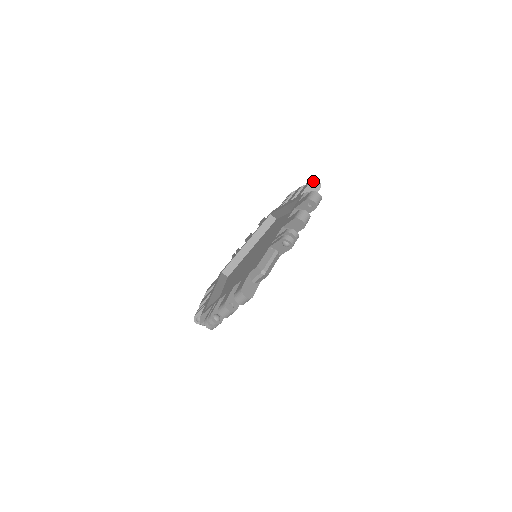
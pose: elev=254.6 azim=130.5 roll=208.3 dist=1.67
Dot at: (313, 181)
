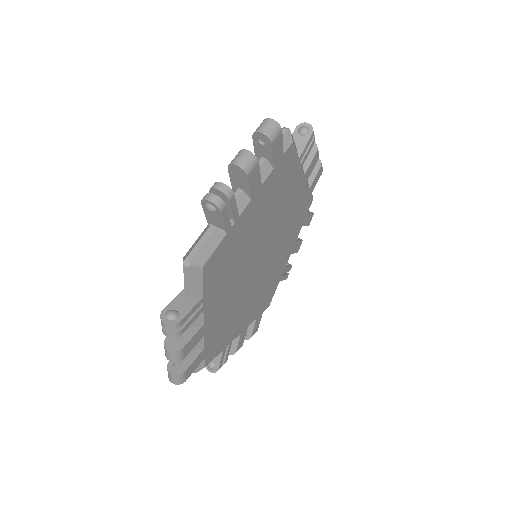
Dot at: occluded
